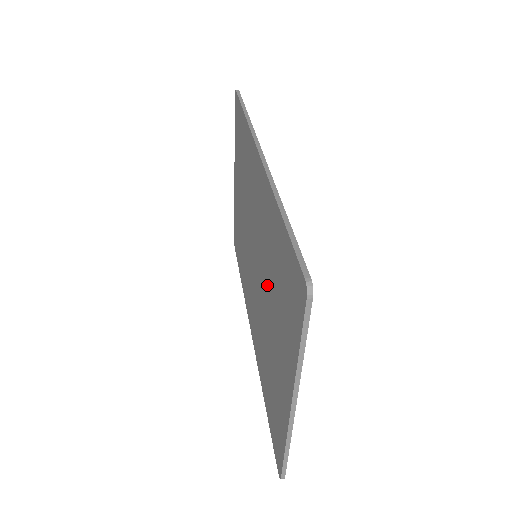
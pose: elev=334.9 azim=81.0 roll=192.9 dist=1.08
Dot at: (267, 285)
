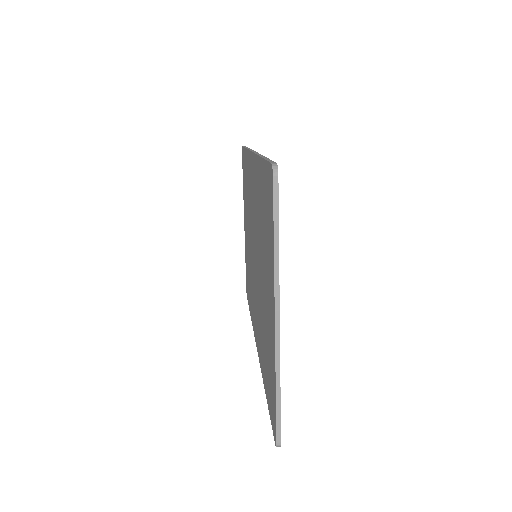
Dot at: (260, 253)
